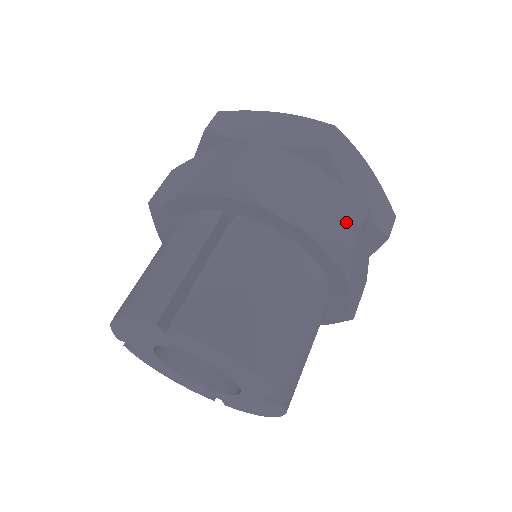
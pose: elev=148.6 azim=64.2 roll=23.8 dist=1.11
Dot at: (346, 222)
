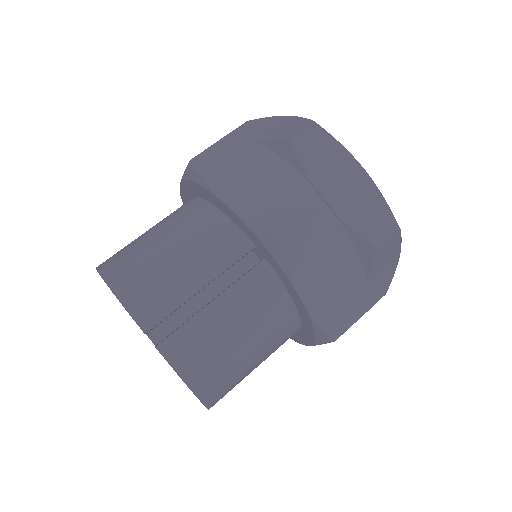
Dot at: (346, 316)
